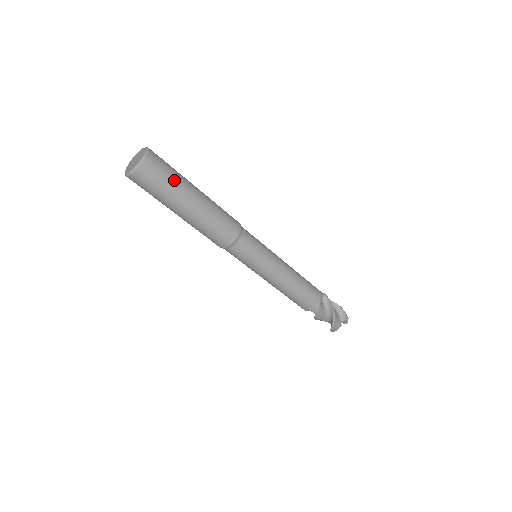
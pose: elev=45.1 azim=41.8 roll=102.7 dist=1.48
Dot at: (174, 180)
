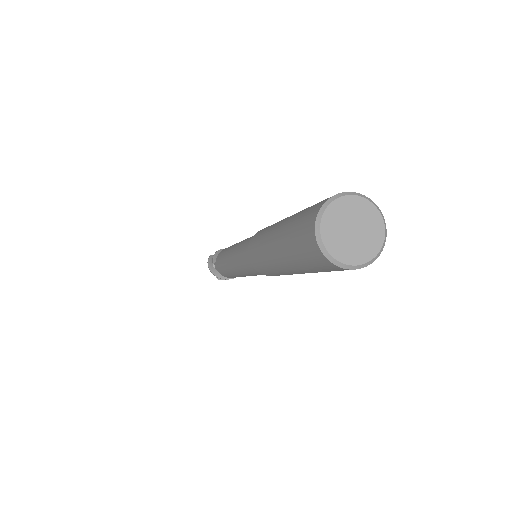
Dot at: occluded
